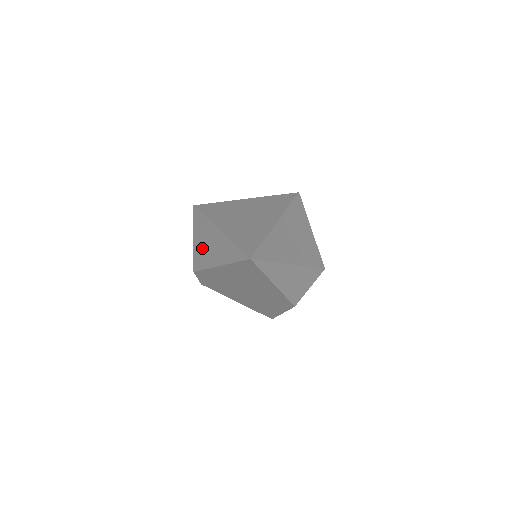
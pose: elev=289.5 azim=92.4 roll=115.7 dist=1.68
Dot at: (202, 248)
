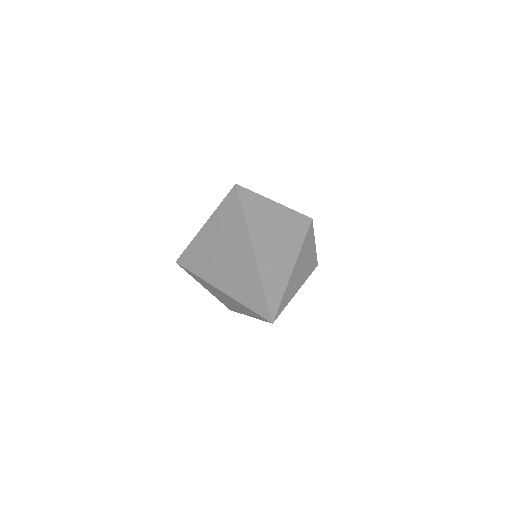
Dot at: (220, 298)
